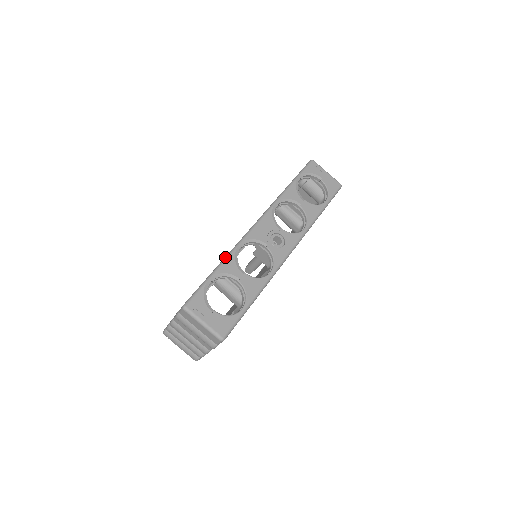
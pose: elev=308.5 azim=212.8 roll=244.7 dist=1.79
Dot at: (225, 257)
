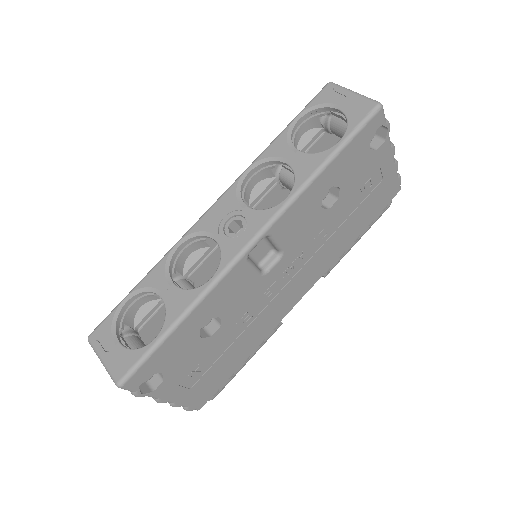
Dot at: occluded
